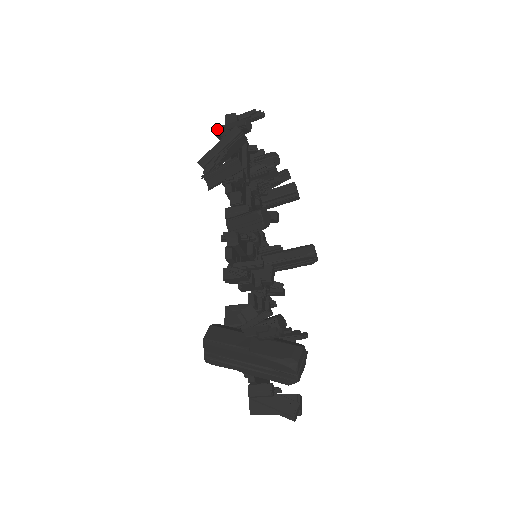
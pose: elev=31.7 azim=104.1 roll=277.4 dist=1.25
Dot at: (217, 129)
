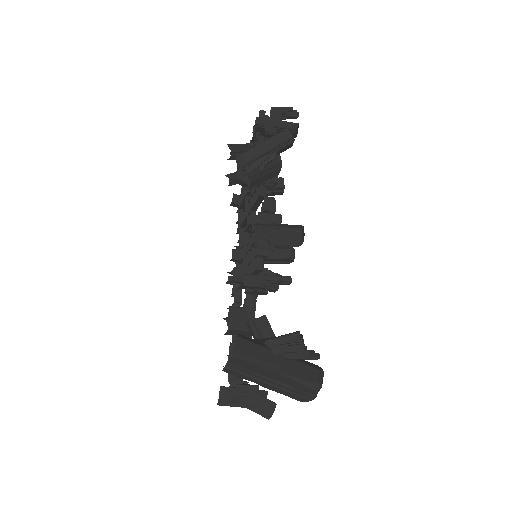
Dot at: (260, 121)
